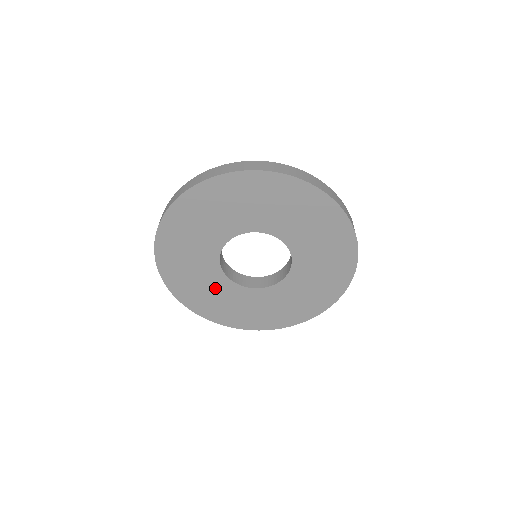
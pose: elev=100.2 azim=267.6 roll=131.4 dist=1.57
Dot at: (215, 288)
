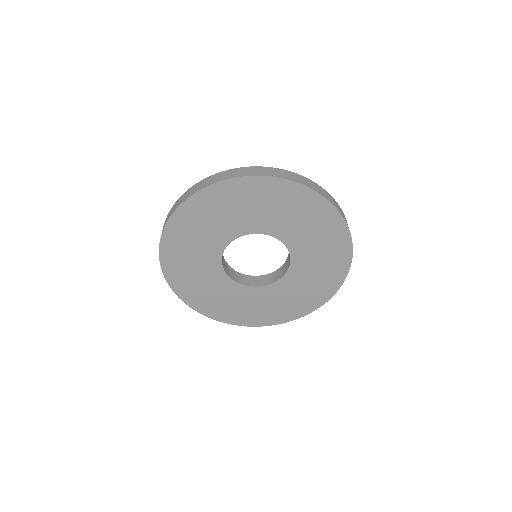
Dot at: (219, 289)
